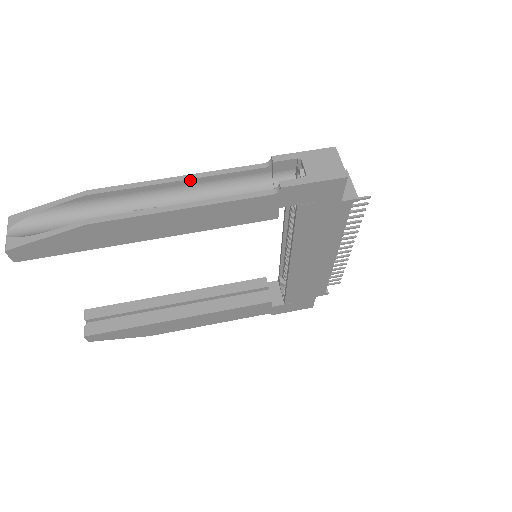
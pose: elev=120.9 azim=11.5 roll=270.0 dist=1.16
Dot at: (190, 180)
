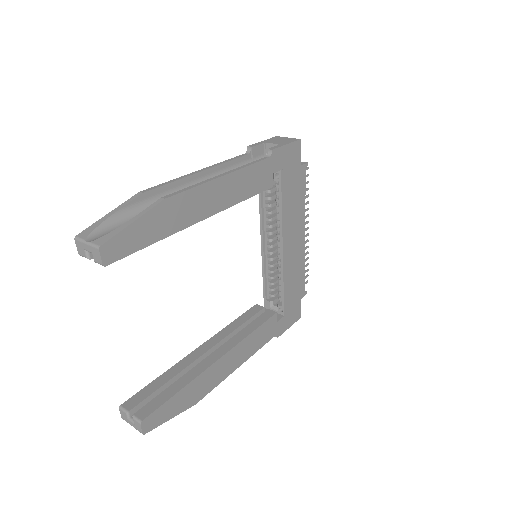
Dot at: (208, 170)
